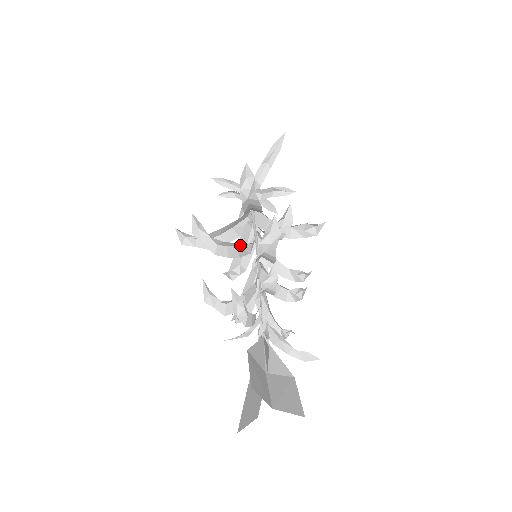
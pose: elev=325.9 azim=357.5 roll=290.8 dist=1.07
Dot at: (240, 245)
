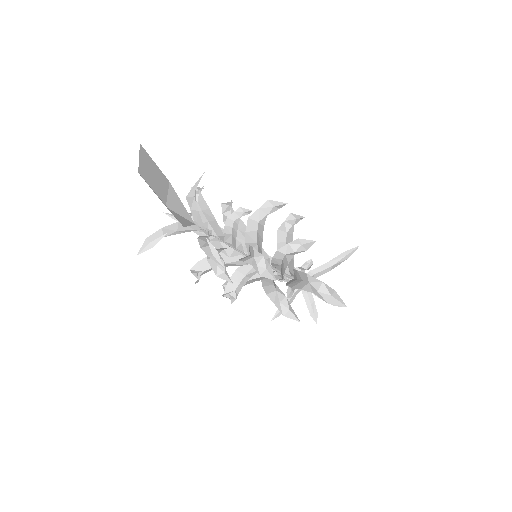
Dot at: occluded
